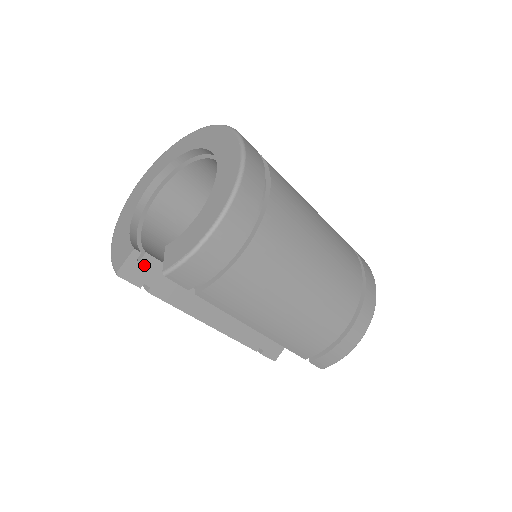
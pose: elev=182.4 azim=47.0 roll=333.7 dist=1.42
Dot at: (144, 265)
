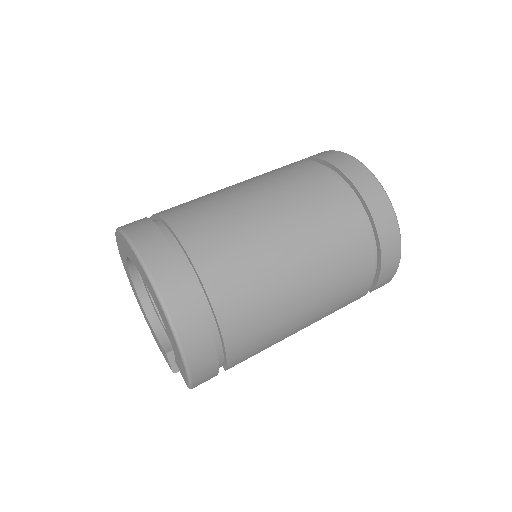
Dot at: occluded
